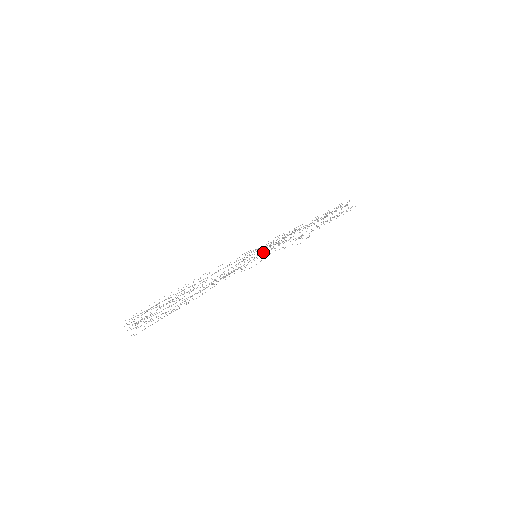
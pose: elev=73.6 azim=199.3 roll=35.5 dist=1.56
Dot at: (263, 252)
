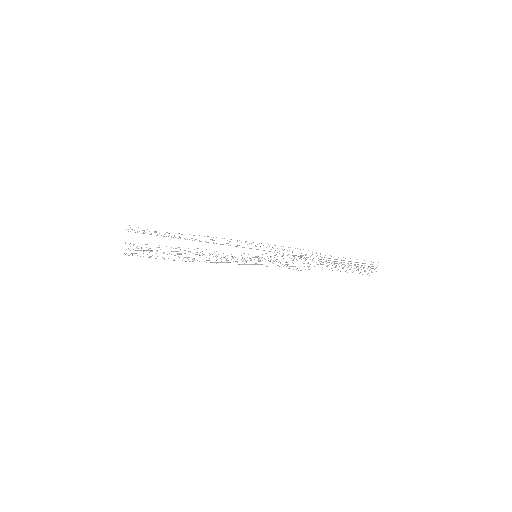
Dot at: occluded
